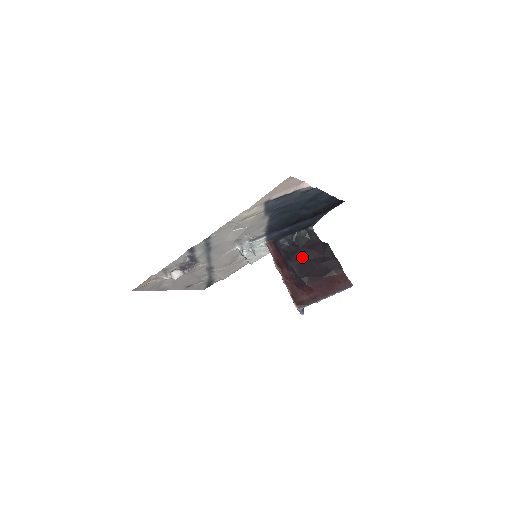
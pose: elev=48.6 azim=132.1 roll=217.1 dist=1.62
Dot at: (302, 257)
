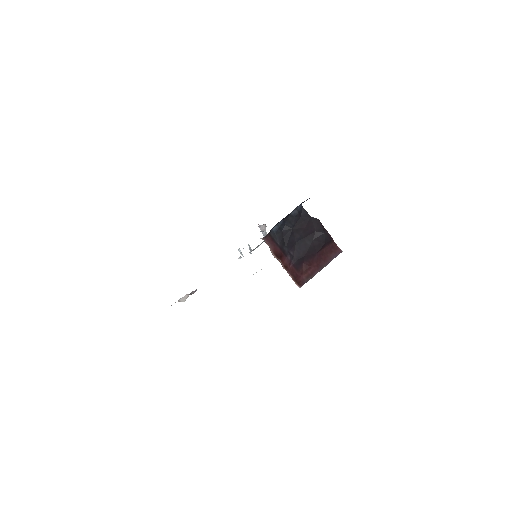
Dot at: (296, 238)
